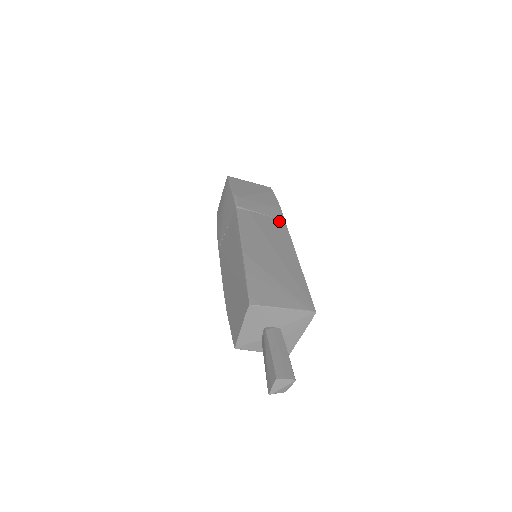
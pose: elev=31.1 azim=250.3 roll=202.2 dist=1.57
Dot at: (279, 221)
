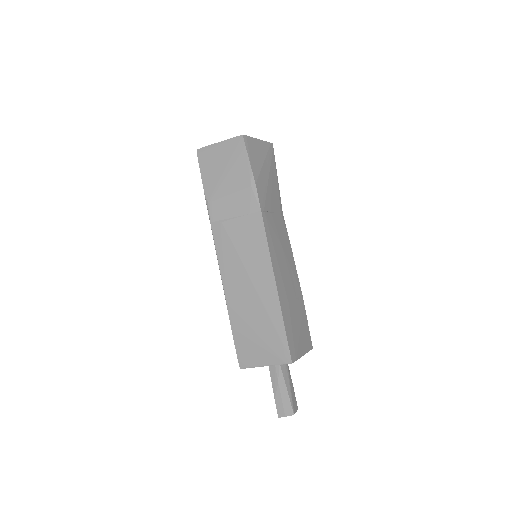
Dot at: (254, 218)
